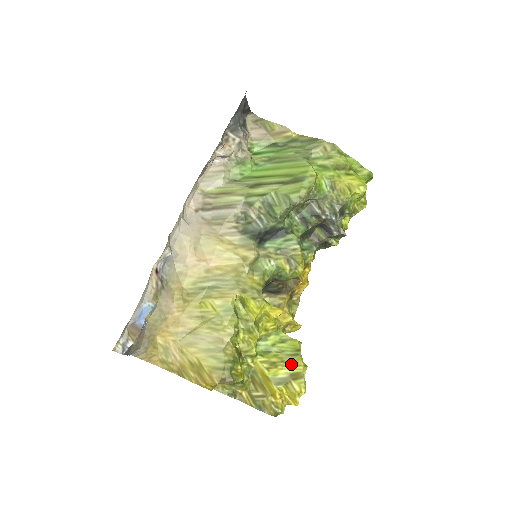
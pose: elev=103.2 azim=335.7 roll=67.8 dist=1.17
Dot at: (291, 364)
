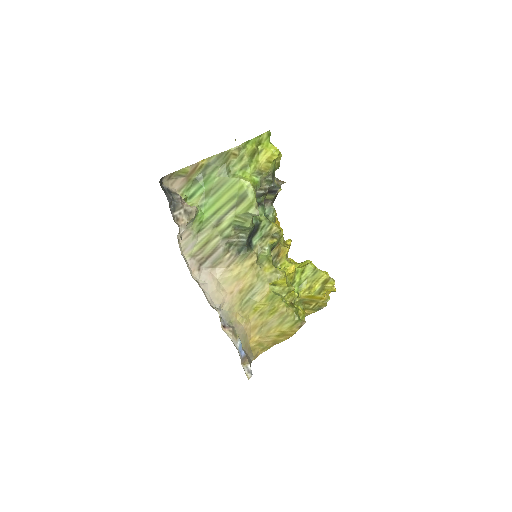
Dot at: (318, 279)
